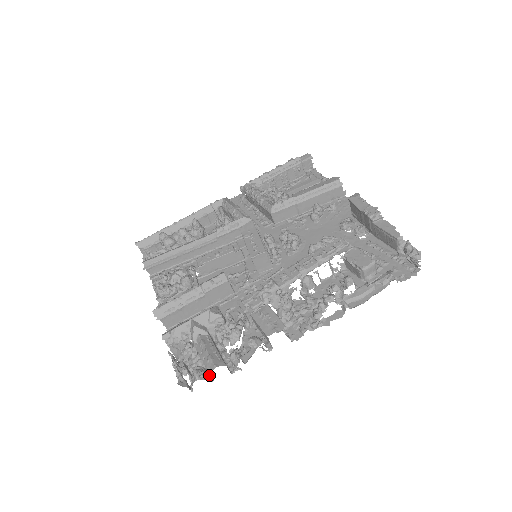
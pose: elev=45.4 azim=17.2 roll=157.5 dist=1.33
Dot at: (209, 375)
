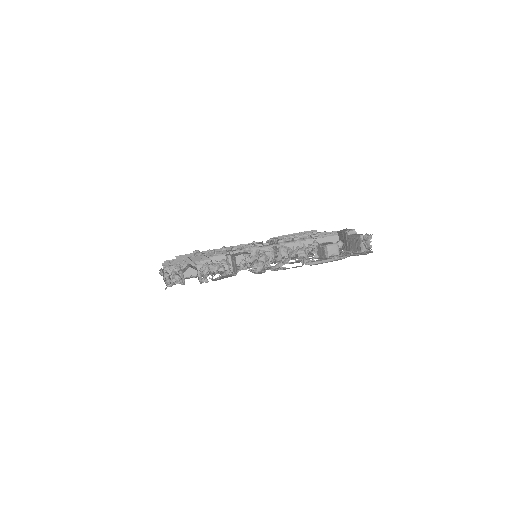
Dot at: (183, 279)
